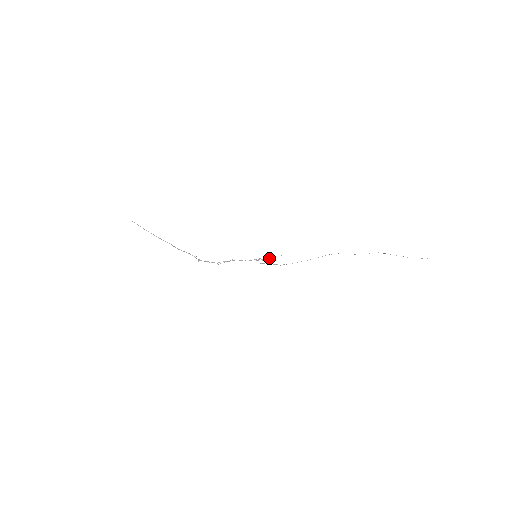
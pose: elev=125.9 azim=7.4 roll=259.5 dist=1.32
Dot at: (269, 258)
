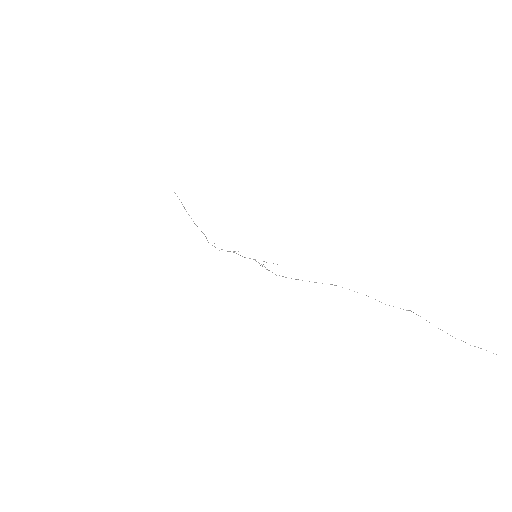
Dot at: occluded
